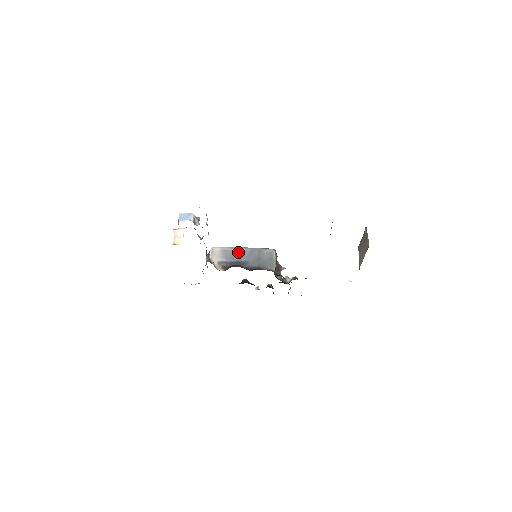
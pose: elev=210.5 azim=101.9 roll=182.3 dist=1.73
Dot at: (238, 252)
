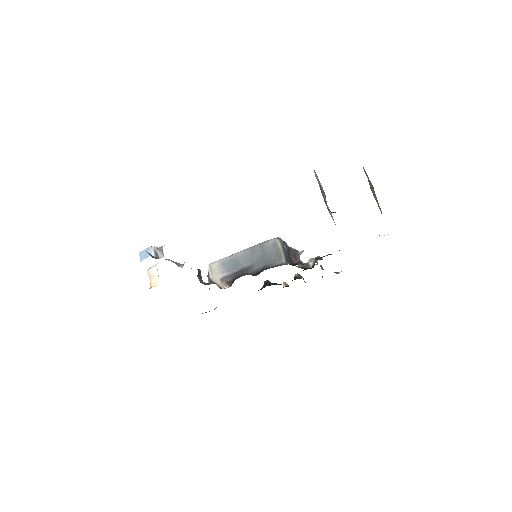
Dot at: (238, 258)
